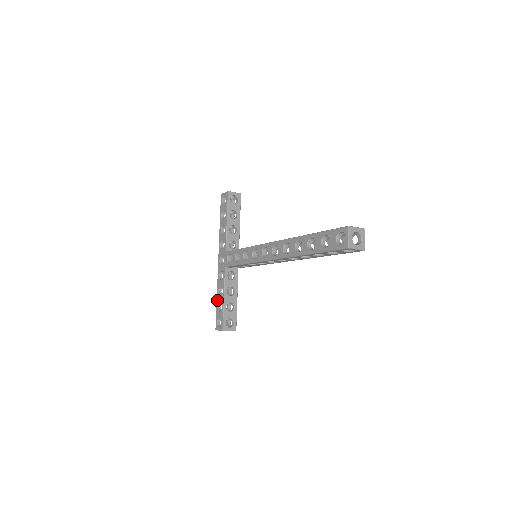
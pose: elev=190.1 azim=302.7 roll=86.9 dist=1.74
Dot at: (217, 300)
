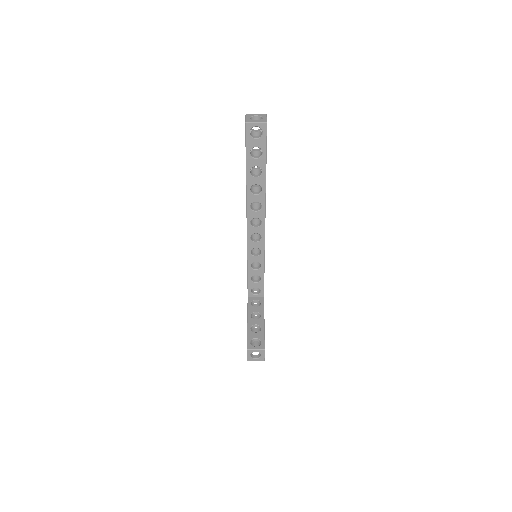
Dot at: occluded
